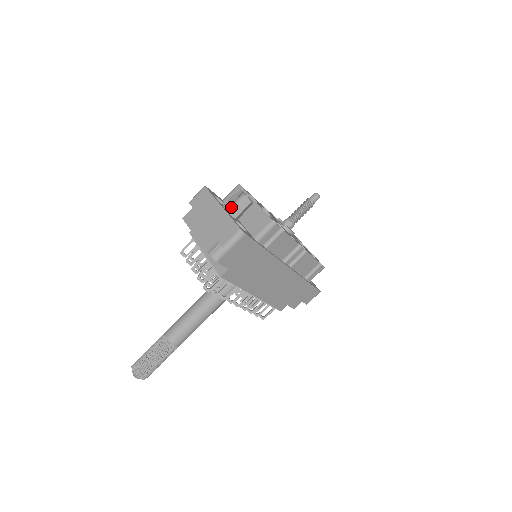
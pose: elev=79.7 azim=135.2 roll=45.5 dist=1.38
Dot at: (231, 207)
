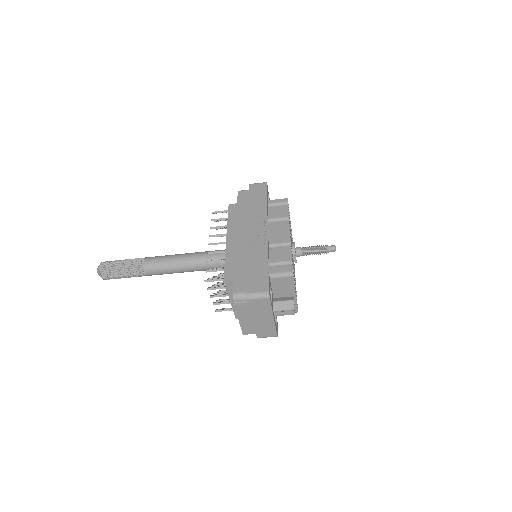
Dot at: occluded
